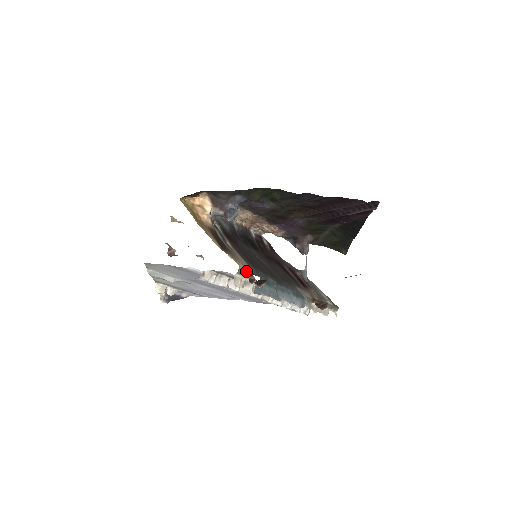
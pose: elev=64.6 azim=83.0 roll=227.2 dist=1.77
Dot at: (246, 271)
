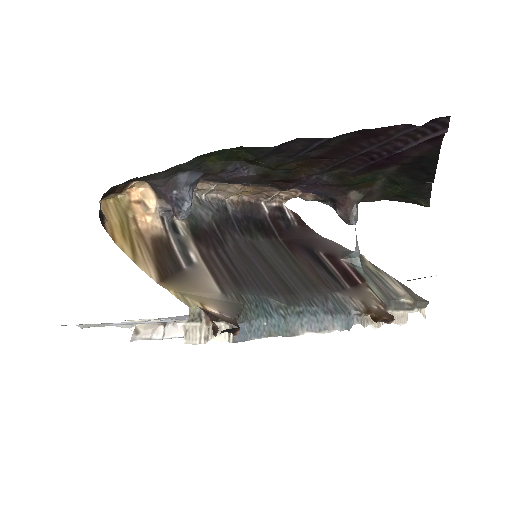
Dot at: (205, 313)
